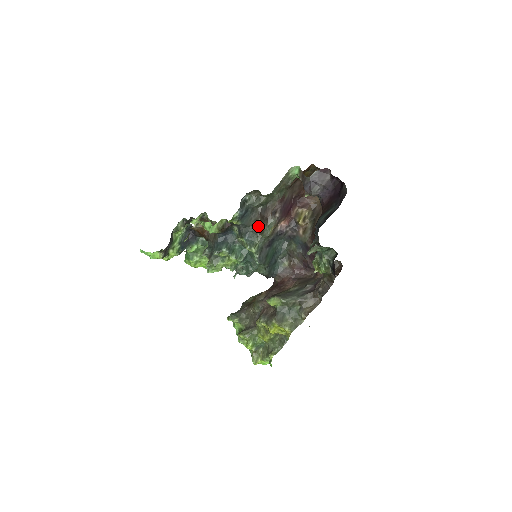
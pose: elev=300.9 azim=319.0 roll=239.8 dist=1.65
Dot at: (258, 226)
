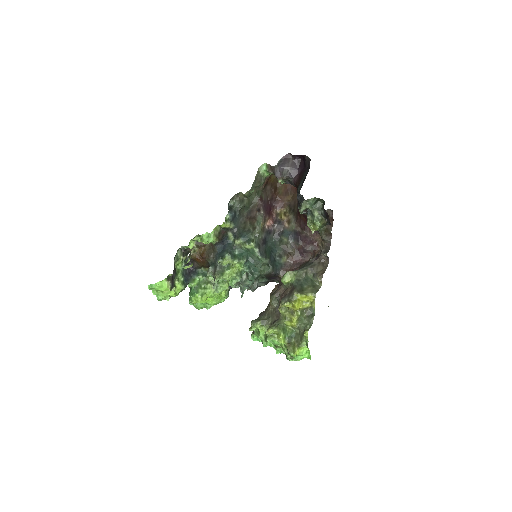
Dot at: (249, 227)
